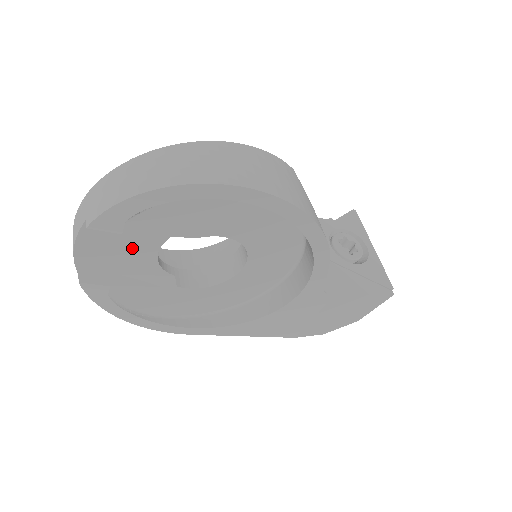
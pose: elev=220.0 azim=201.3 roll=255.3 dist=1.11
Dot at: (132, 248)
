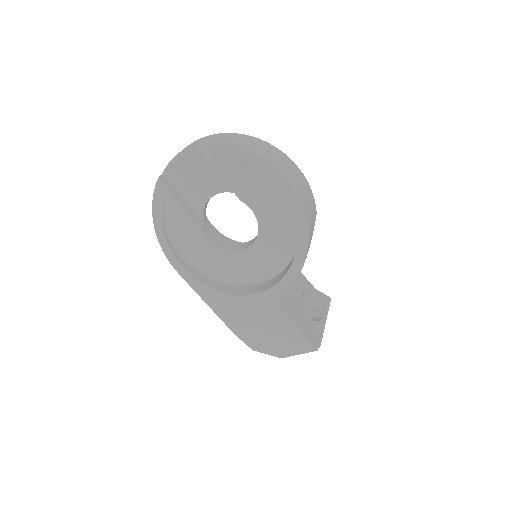
Dot at: (202, 182)
